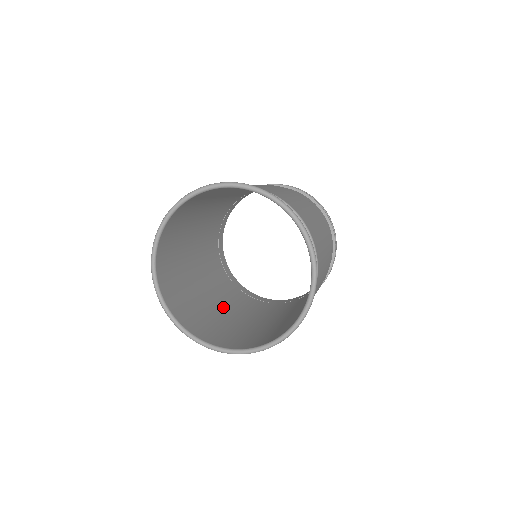
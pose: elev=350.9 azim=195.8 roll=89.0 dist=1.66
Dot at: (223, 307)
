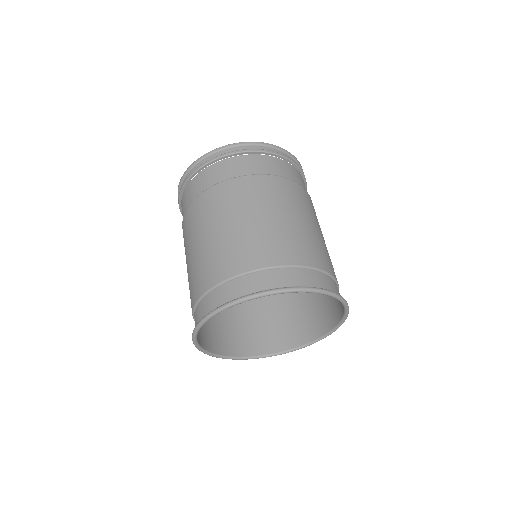
Dot at: occluded
